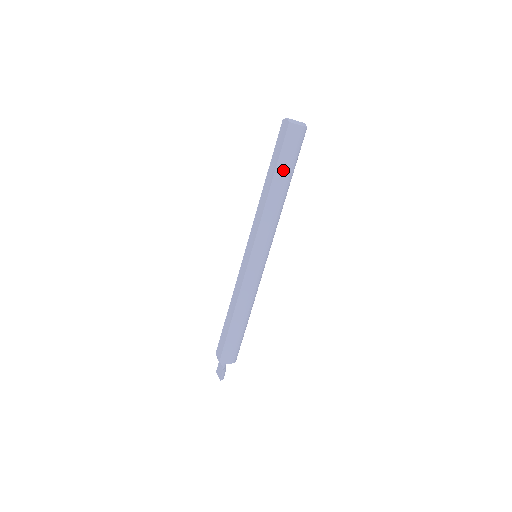
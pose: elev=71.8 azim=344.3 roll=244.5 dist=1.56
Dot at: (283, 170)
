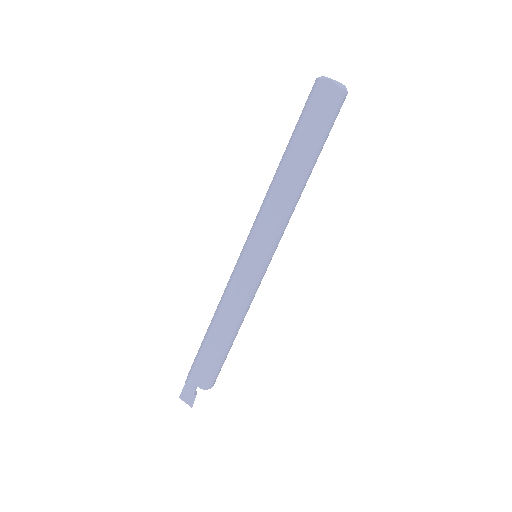
Dot at: (317, 150)
